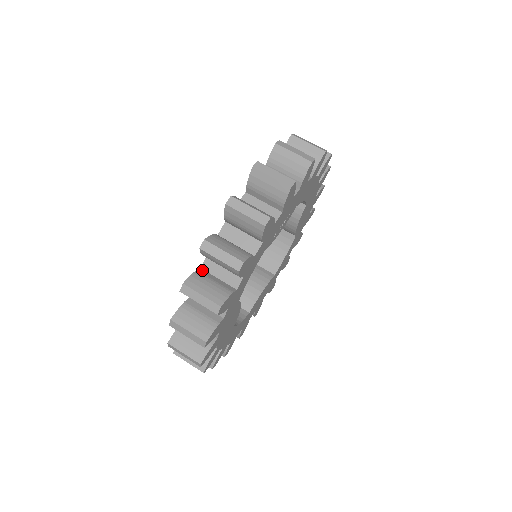
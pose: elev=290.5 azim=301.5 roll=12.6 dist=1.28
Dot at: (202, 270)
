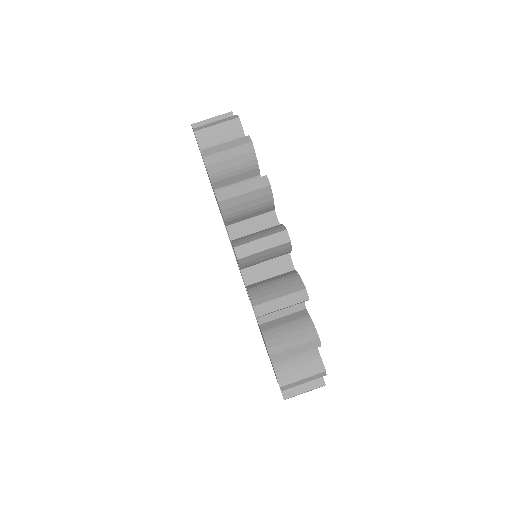
Dot at: (263, 325)
